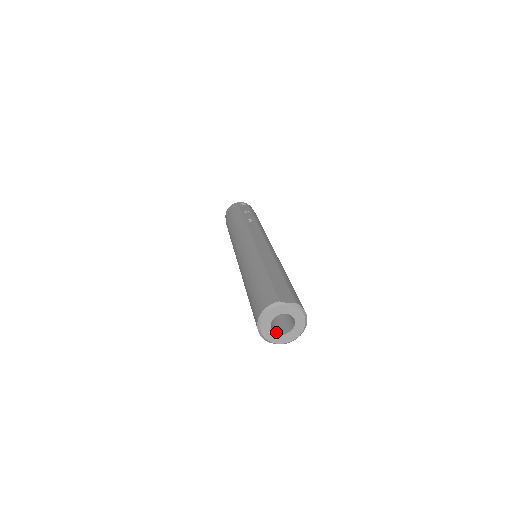
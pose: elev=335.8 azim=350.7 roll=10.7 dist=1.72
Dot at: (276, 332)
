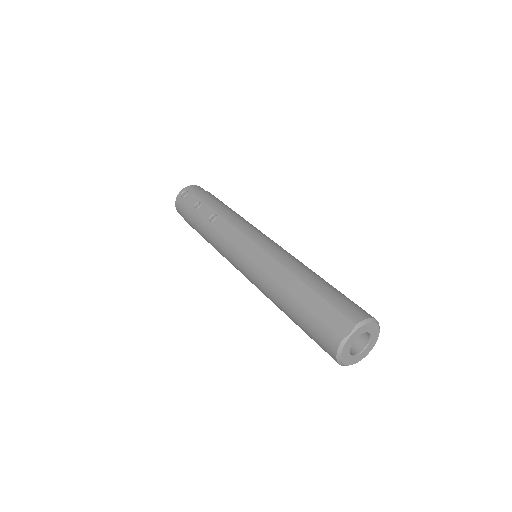
Dot at: (359, 350)
